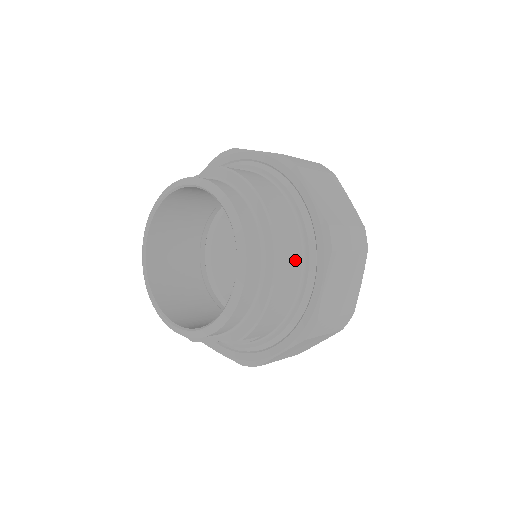
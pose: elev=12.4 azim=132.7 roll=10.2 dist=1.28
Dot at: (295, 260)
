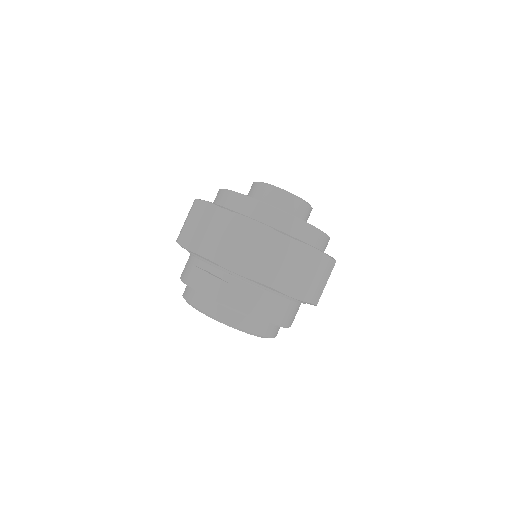
Dot at: (296, 310)
